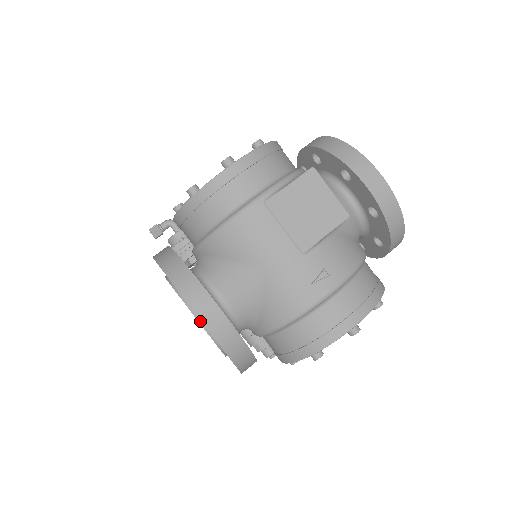
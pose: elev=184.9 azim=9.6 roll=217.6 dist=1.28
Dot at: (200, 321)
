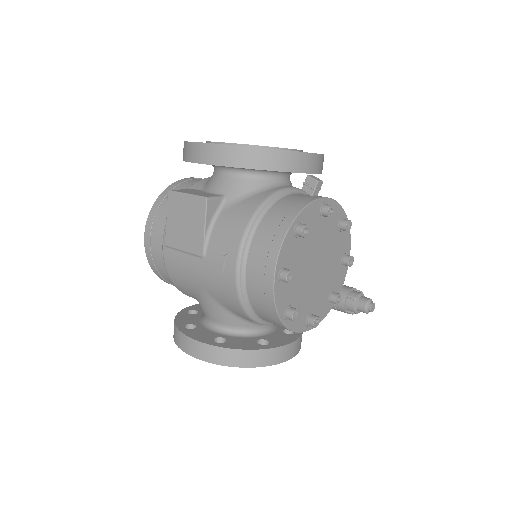
Dot at: occluded
